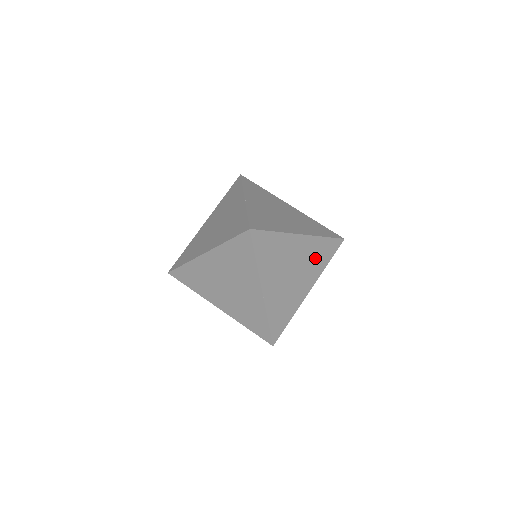
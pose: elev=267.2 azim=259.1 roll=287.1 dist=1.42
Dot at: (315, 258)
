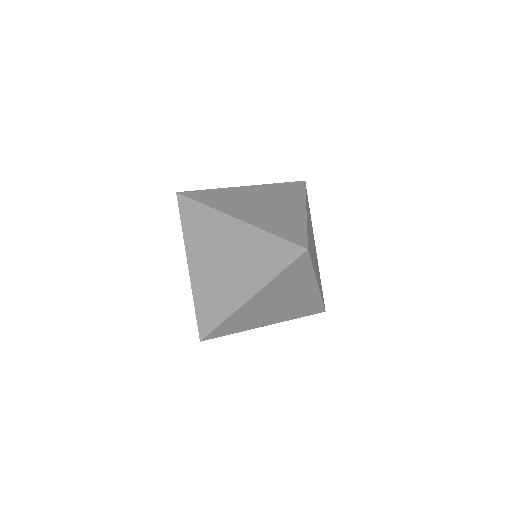
Dot at: (300, 307)
